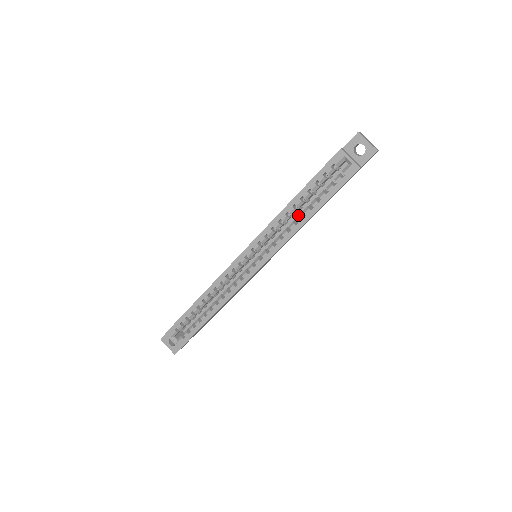
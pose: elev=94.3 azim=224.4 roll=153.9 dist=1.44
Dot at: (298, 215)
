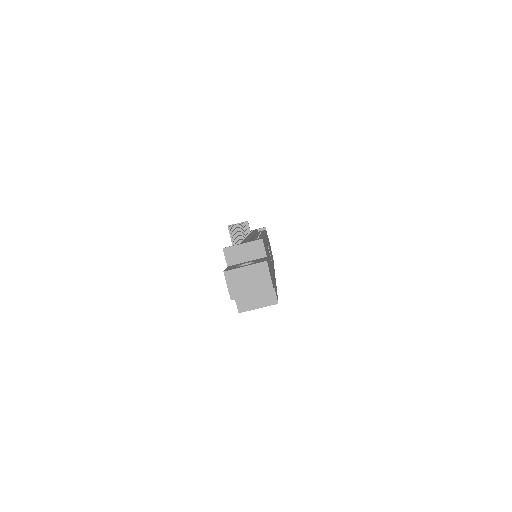
Dot at: occluded
